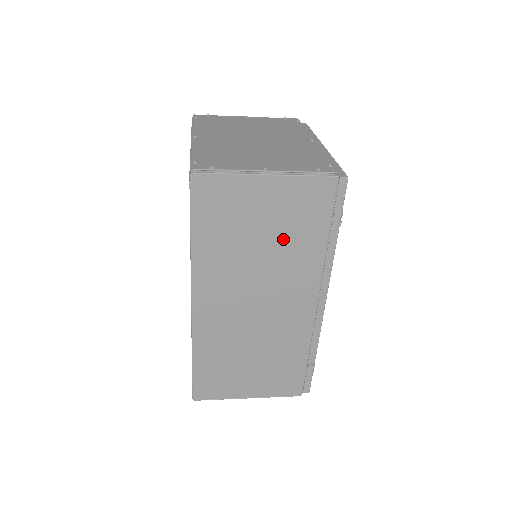
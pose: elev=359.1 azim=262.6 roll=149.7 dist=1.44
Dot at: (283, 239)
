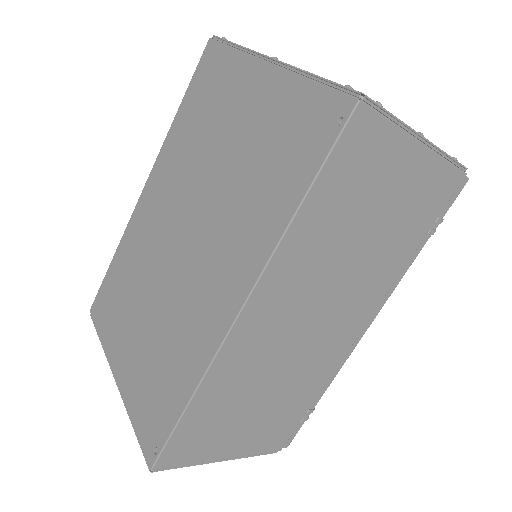
Dot at: (384, 237)
